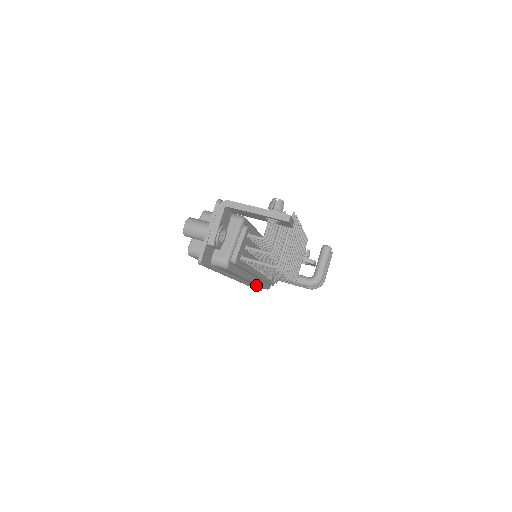
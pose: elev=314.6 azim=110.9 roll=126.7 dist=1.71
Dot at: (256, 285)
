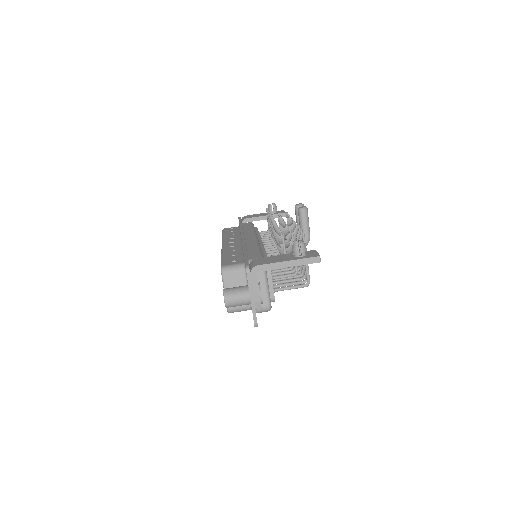
Dot at: occluded
